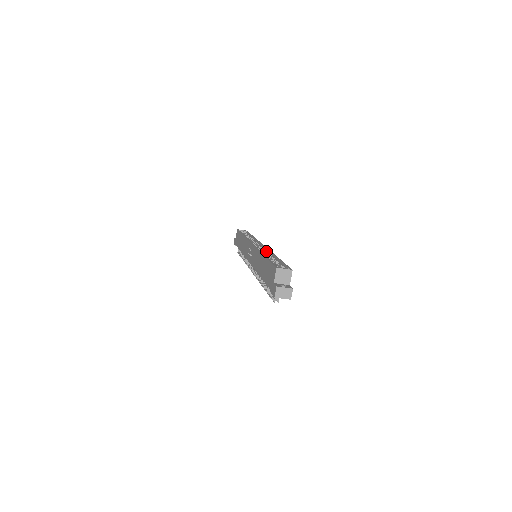
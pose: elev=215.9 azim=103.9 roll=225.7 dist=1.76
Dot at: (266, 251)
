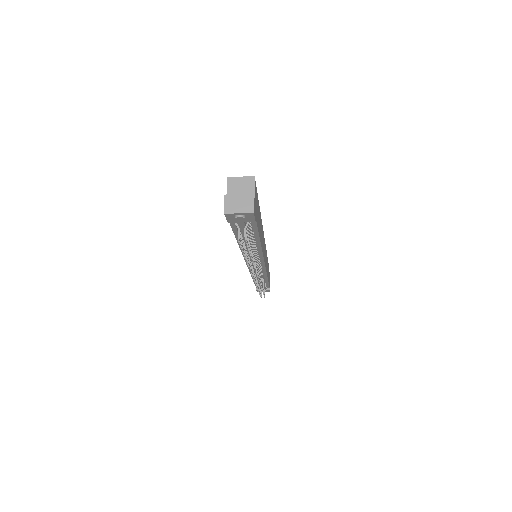
Dot at: occluded
